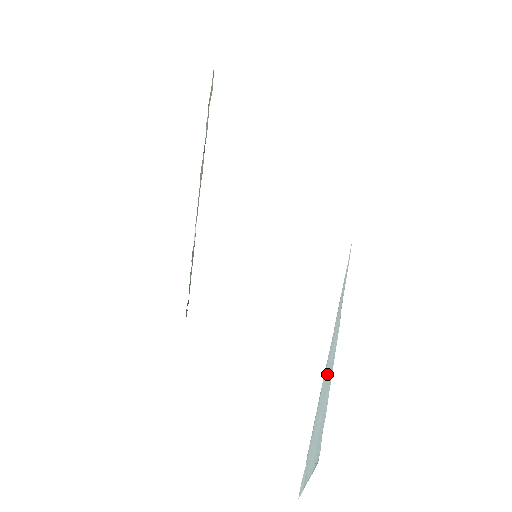
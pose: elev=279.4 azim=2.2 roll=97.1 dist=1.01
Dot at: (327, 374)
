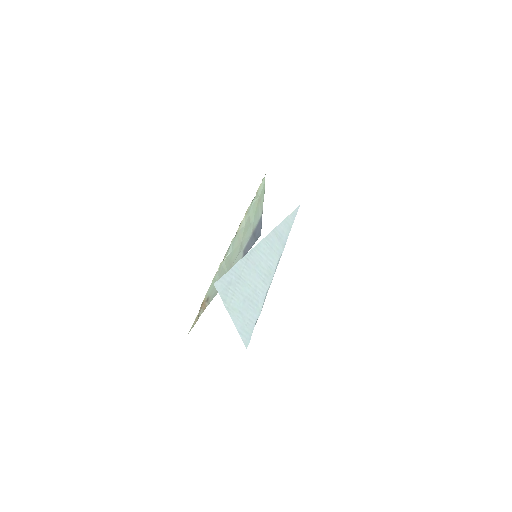
Dot at: (263, 258)
